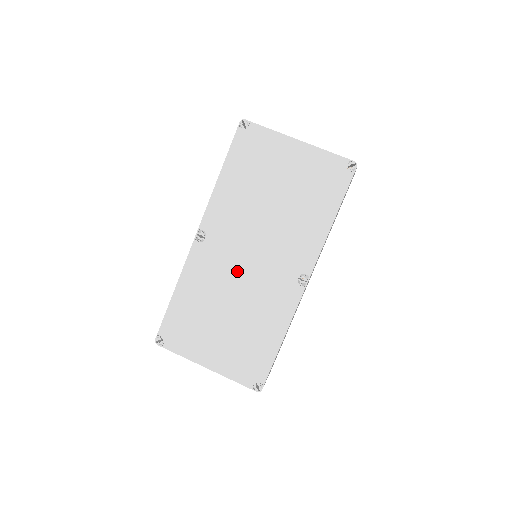
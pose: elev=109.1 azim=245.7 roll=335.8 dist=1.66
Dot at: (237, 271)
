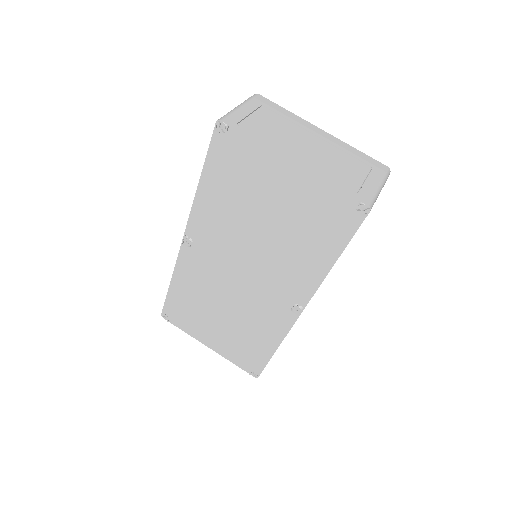
Dot at: (228, 283)
